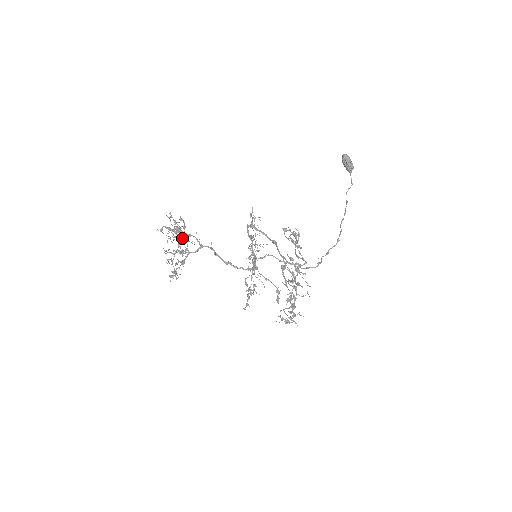
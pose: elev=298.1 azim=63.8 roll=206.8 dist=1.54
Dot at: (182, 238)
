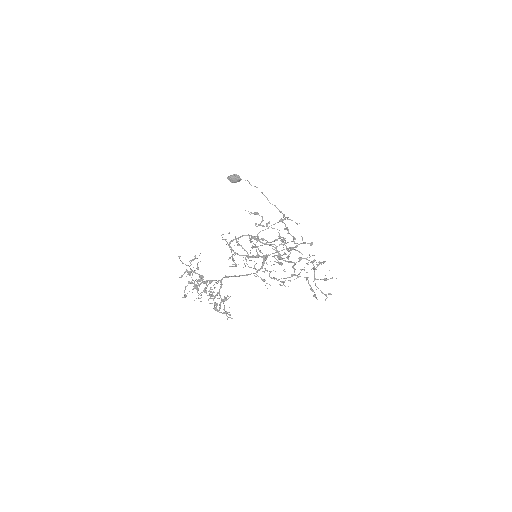
Dot at: occluded
